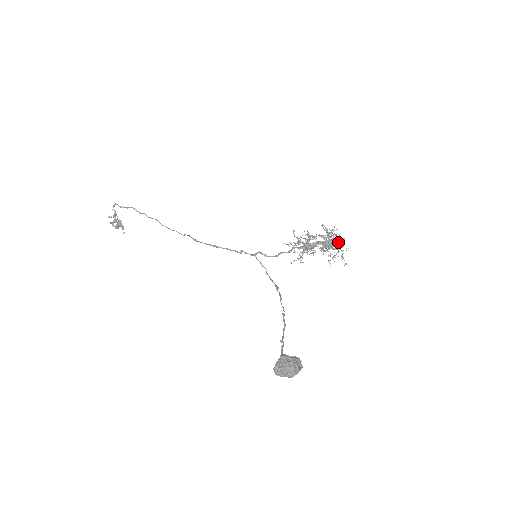
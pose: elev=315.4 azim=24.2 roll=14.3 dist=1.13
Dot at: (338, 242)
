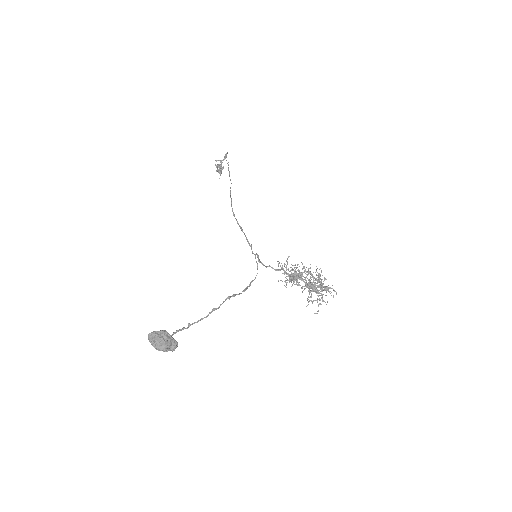
Dot at: (320, 291)
